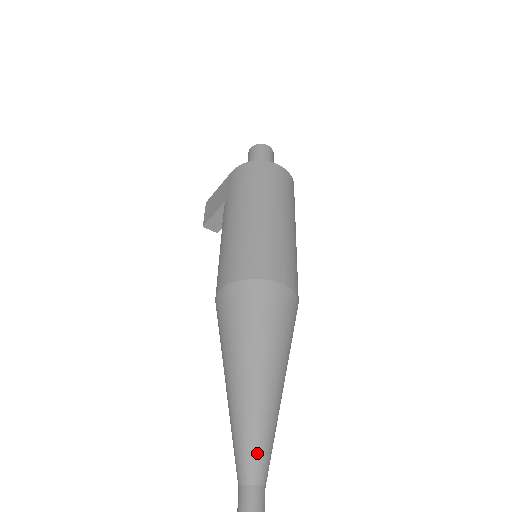
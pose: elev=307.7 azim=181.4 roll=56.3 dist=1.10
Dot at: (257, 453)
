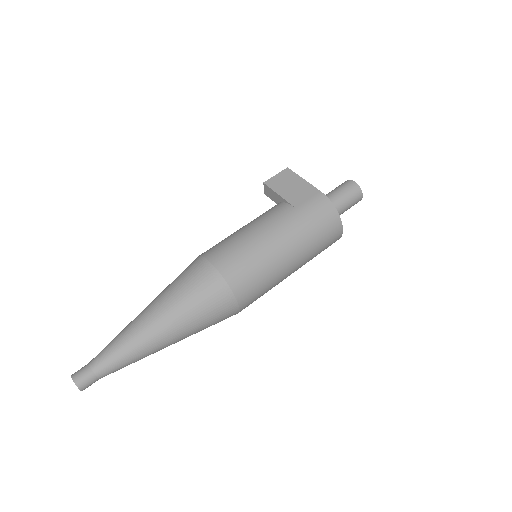
Dot at: (116, 366)
